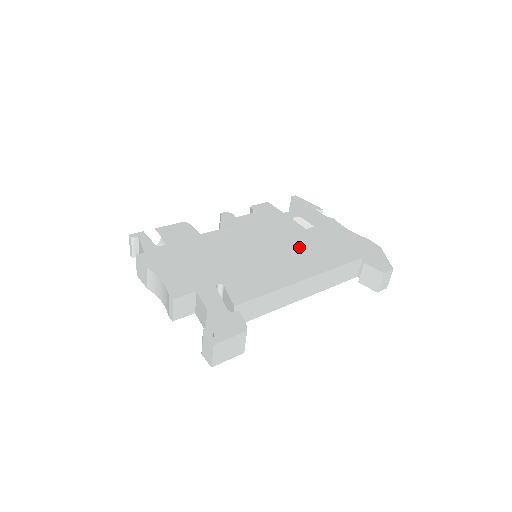
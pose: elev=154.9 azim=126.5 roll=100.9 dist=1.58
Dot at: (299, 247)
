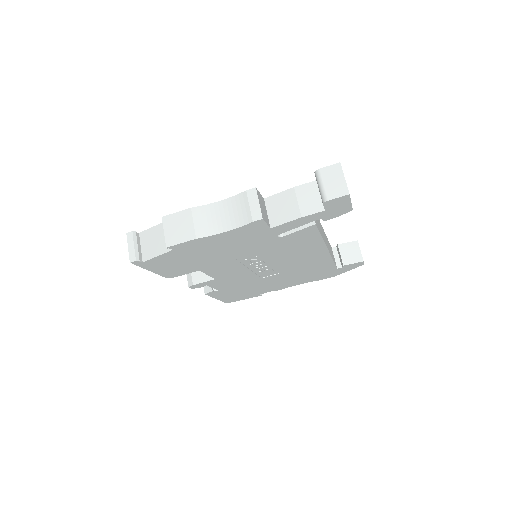
Dot at: occluded
